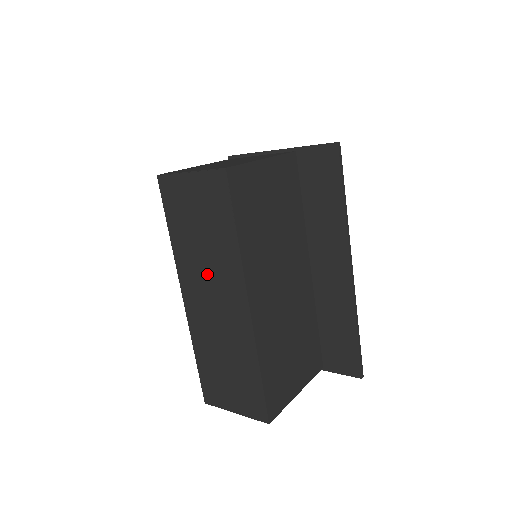
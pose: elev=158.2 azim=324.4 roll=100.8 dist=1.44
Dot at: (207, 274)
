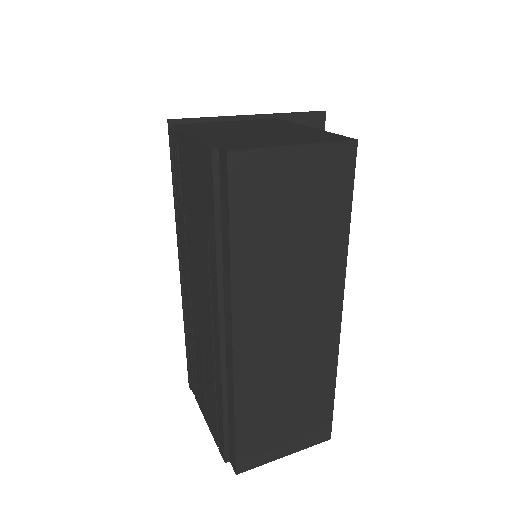
Dot at: (289, 291)
